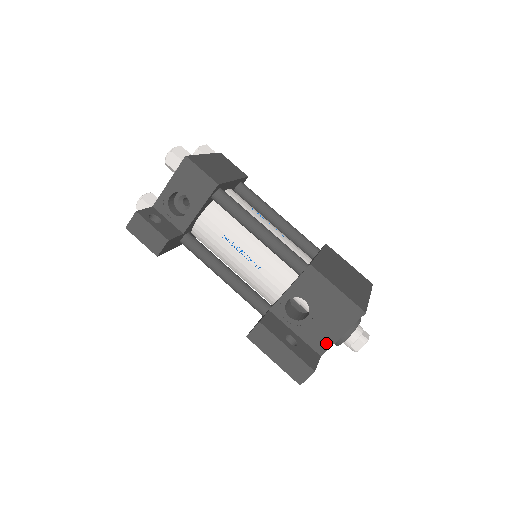
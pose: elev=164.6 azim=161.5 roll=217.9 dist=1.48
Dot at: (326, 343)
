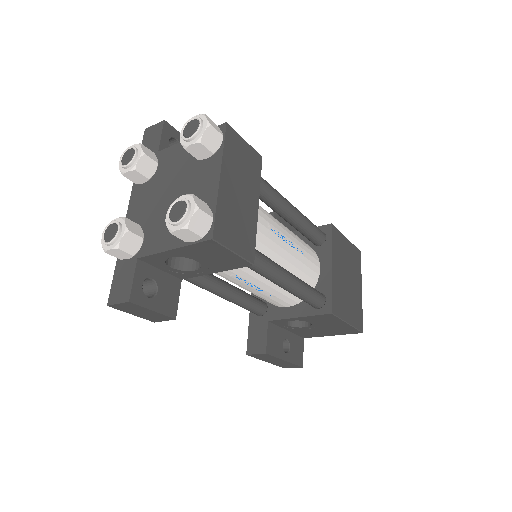
Dot at: (314, 336)
